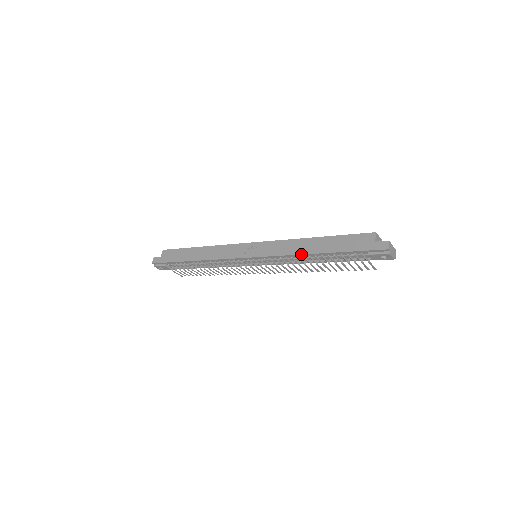
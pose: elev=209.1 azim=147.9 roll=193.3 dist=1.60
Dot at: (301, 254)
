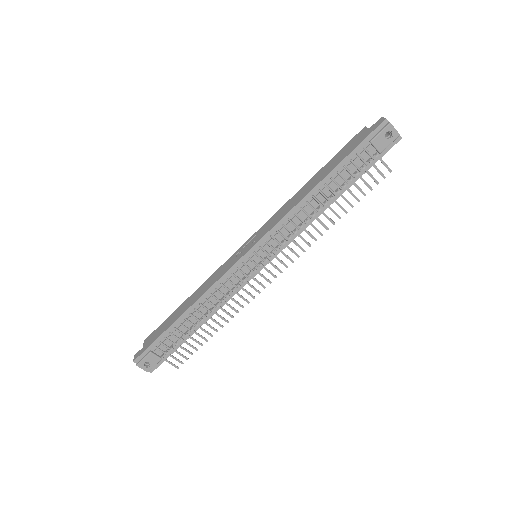
Dot at: (302, 198)
